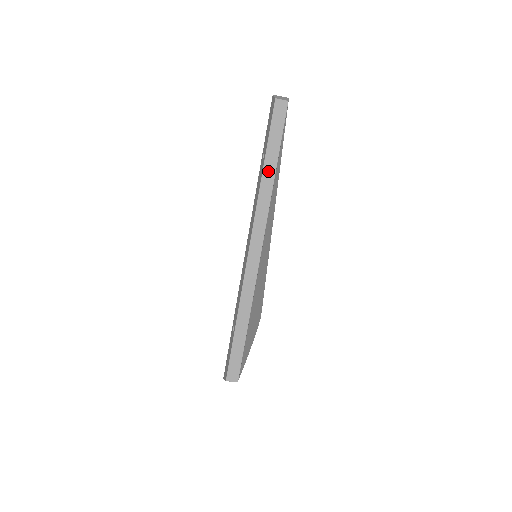
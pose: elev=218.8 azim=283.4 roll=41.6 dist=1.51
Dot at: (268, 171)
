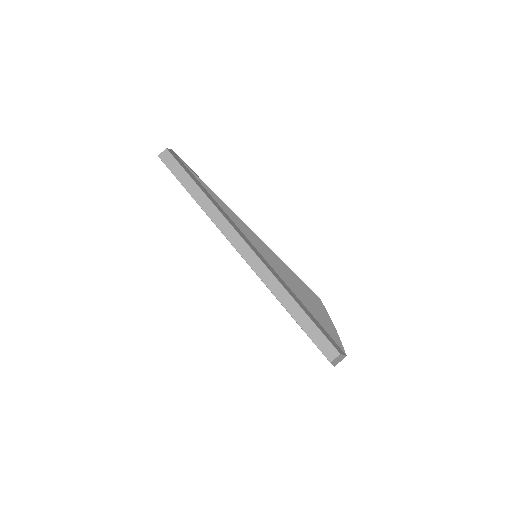
Dot at: (198, 196)
